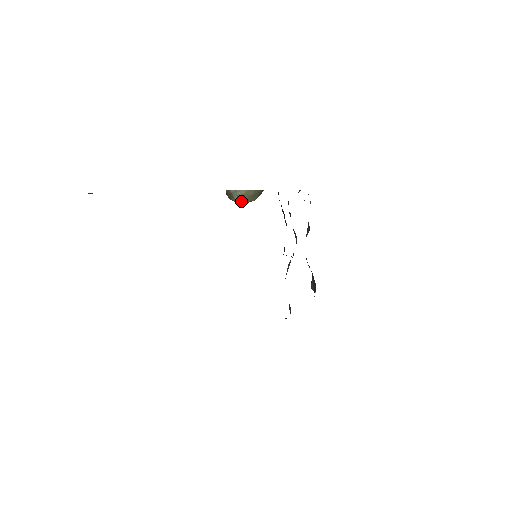
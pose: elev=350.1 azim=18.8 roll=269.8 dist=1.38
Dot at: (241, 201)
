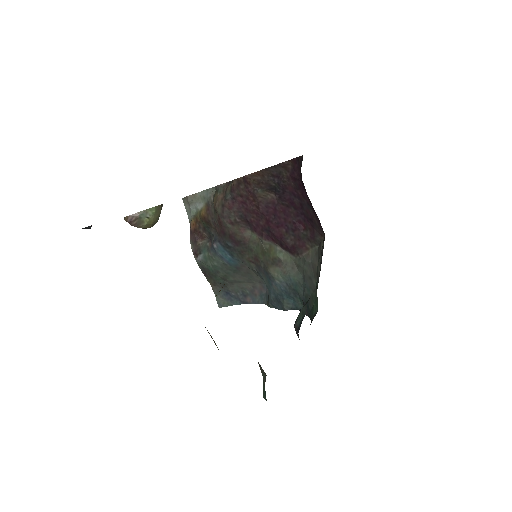
Dot at: (150, 224)
